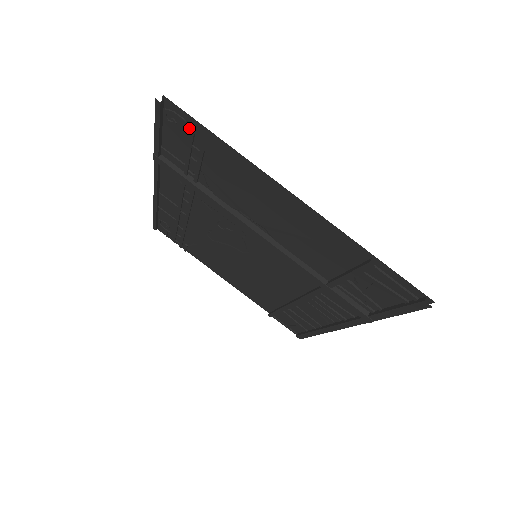
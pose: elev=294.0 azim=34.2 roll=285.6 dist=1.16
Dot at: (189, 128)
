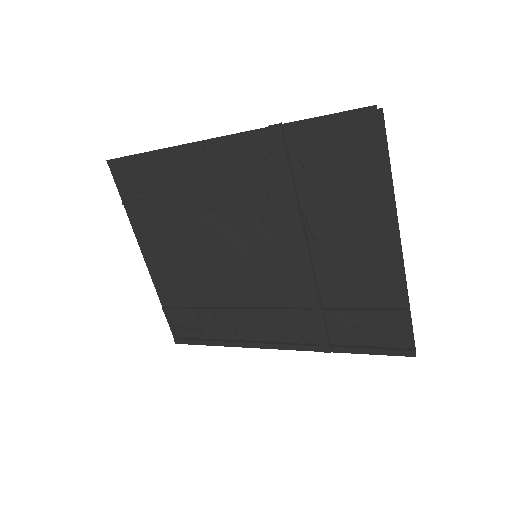
Dot at: (370, 142)
